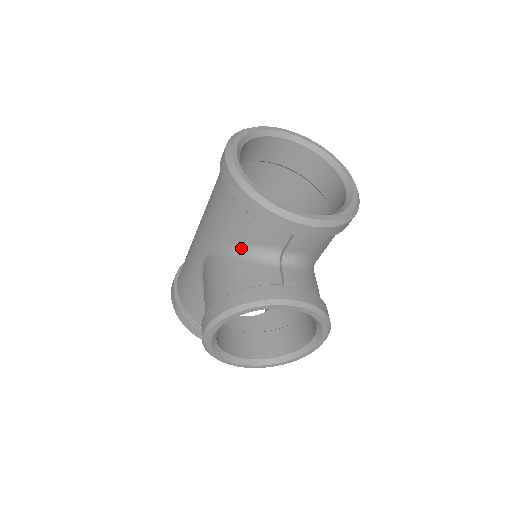
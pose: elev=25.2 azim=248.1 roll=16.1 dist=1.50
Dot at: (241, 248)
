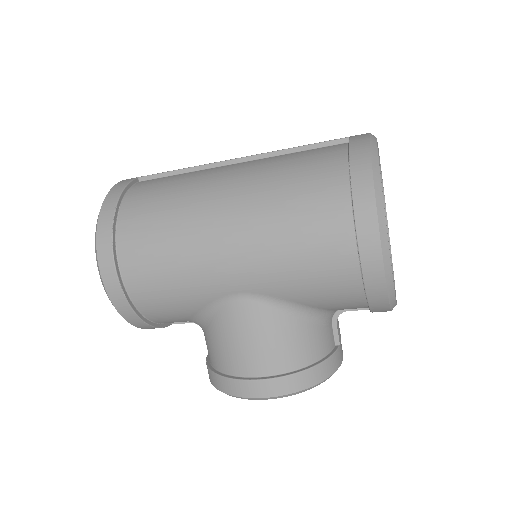
Dot at: (313, 310)
